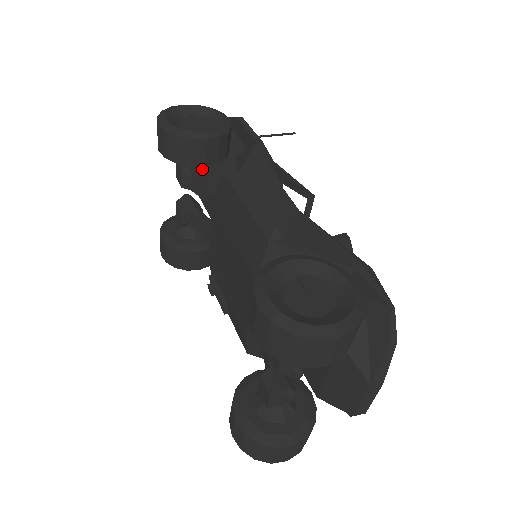
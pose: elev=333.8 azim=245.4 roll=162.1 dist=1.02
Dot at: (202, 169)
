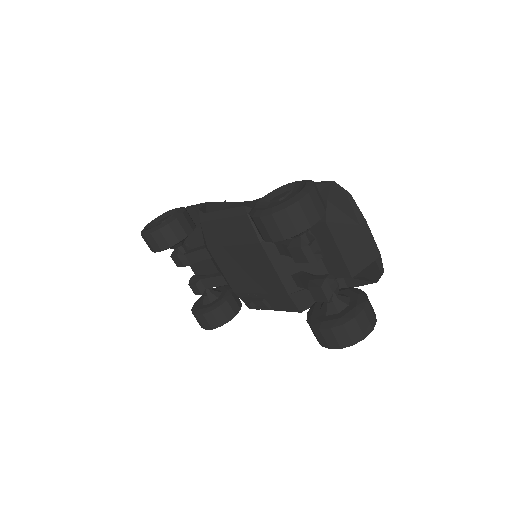
Dot at: (188, 247)
